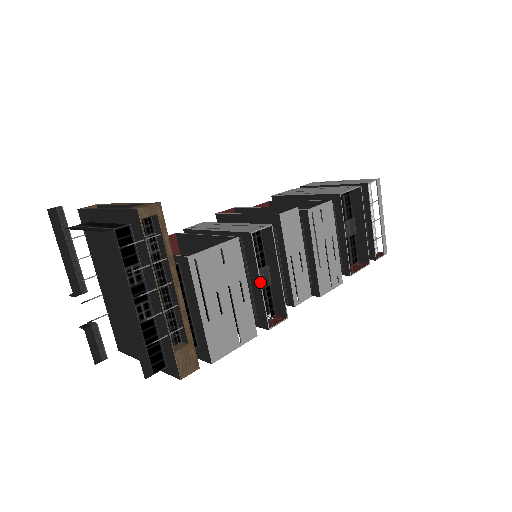
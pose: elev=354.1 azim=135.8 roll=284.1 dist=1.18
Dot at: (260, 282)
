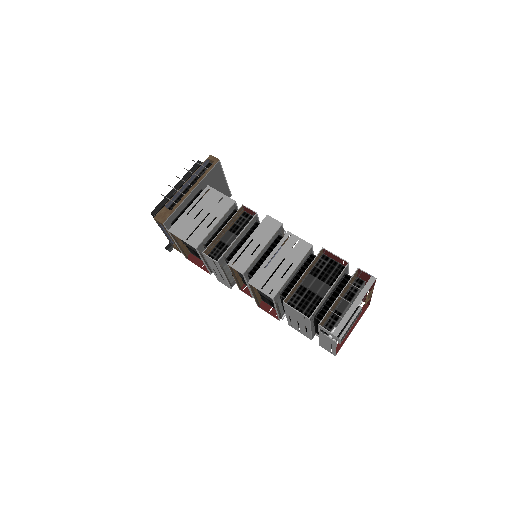
Dot at: (223, 228)
